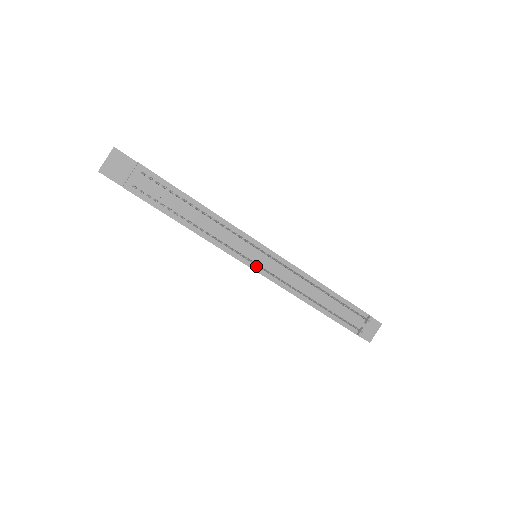
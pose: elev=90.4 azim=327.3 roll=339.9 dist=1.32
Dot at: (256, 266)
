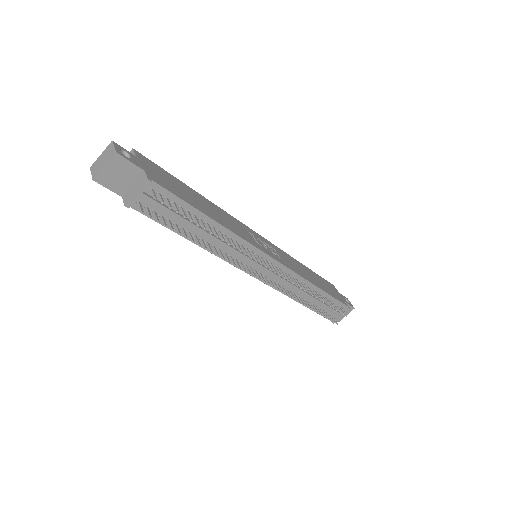
Dot at: (256, 273)
